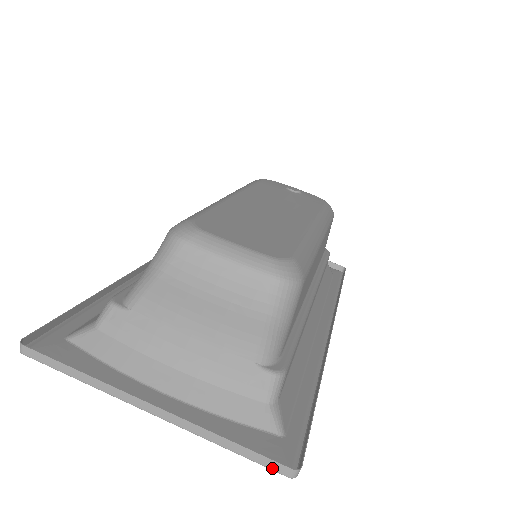
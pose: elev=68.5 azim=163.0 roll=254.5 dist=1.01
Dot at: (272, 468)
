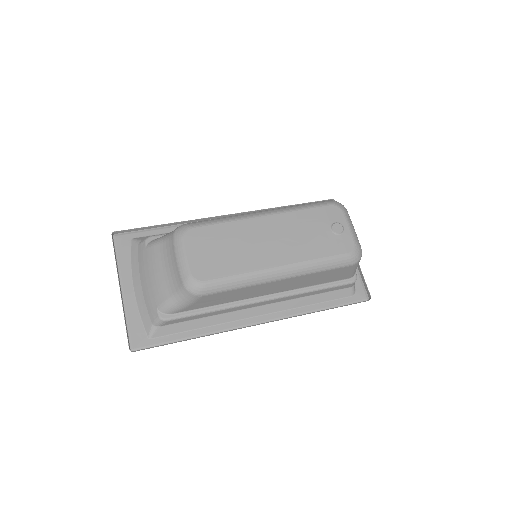
Dot at: (128, 342)
